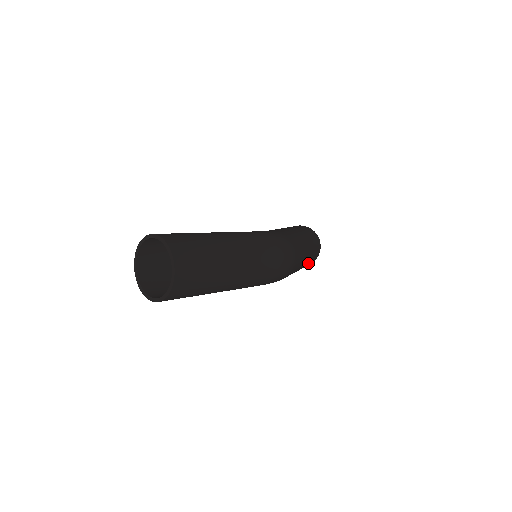
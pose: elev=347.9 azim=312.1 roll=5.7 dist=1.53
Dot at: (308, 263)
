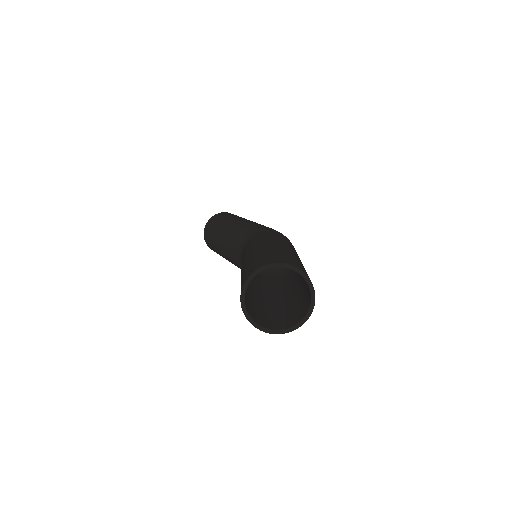
Dot at: occluded
